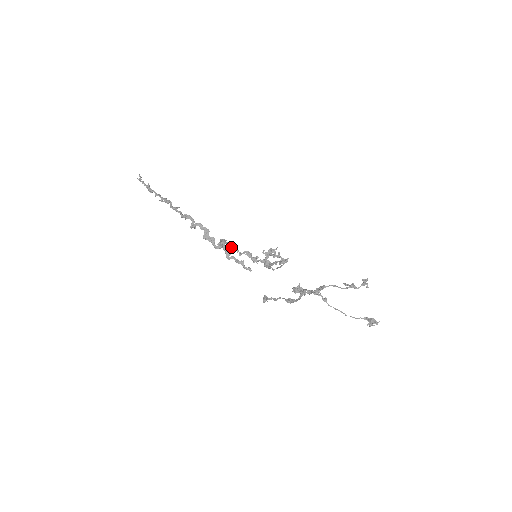
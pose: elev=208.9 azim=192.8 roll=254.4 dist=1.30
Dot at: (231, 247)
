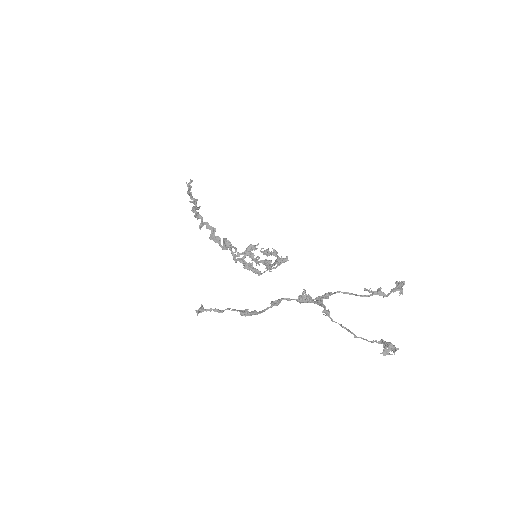
Dot at: (230, 247)
